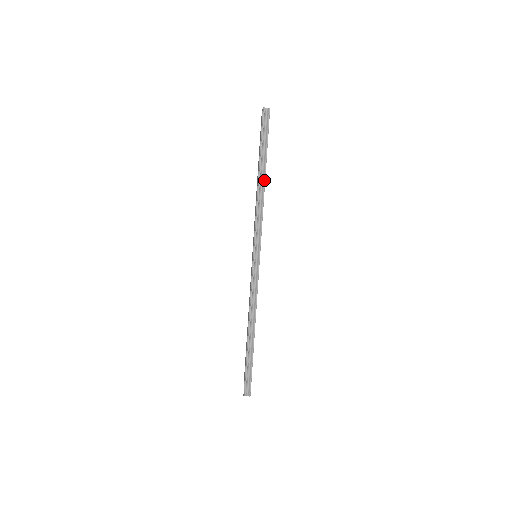
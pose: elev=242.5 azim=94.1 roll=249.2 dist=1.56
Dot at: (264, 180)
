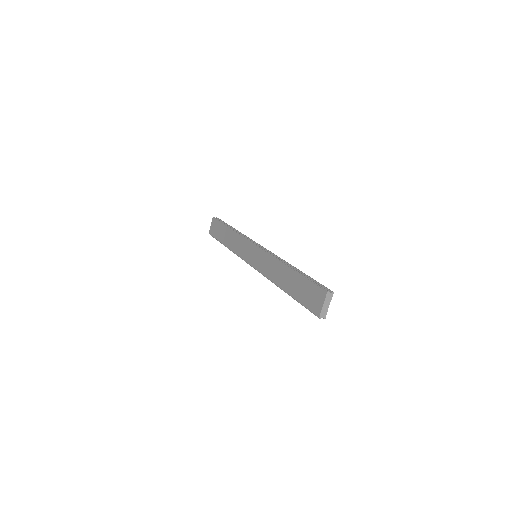
Dot at: occluded
